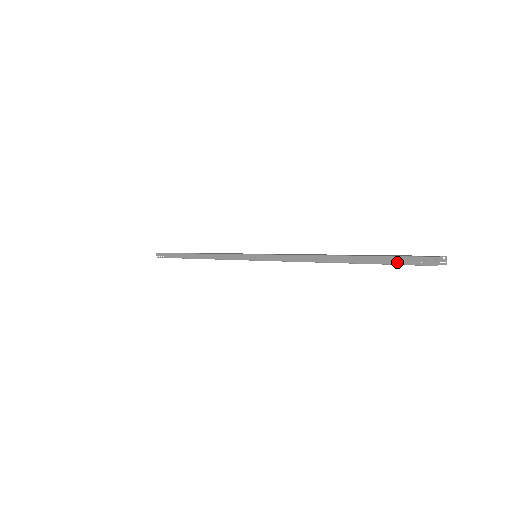
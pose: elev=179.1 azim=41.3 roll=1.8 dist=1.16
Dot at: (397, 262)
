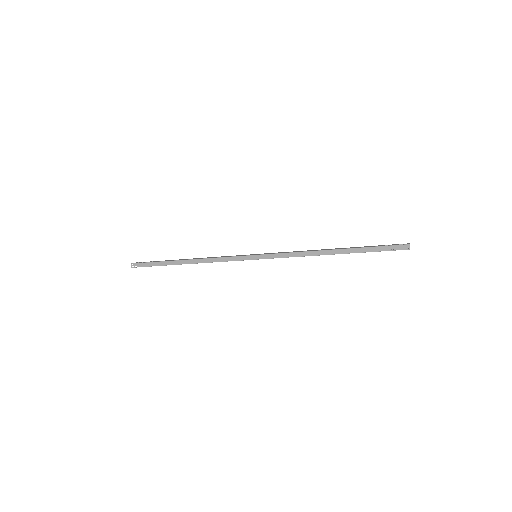
Dot at: occluded
